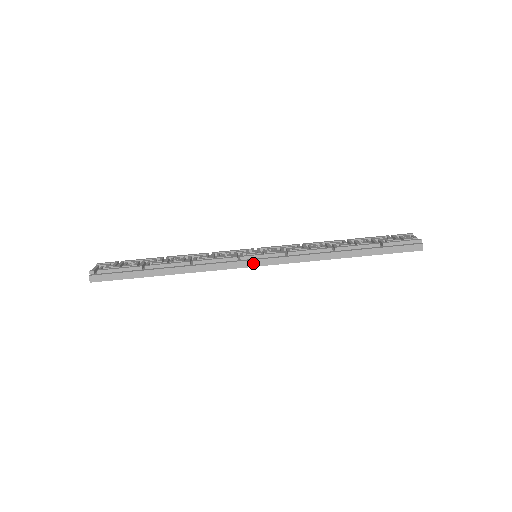
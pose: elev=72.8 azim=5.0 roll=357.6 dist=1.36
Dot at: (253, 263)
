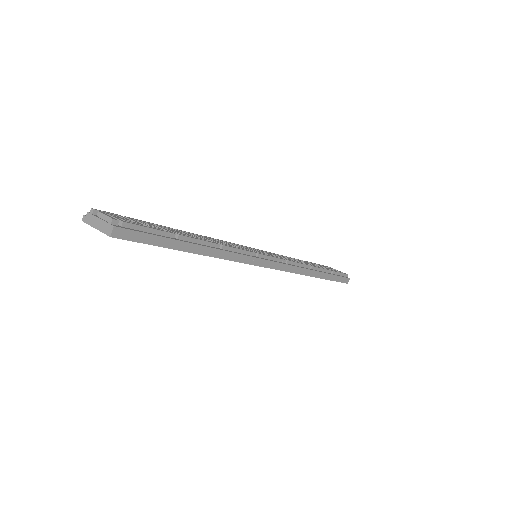
Dot at: (267, 263)
